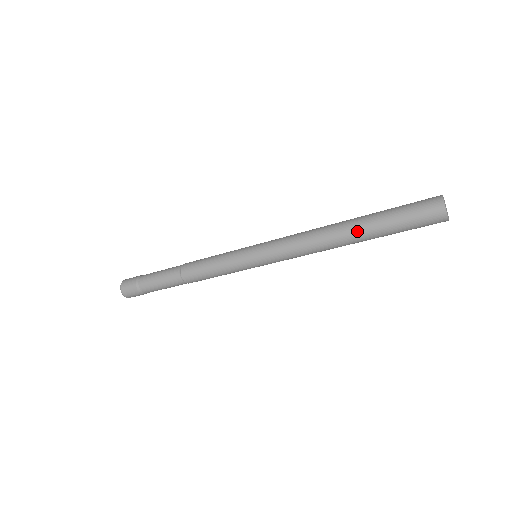
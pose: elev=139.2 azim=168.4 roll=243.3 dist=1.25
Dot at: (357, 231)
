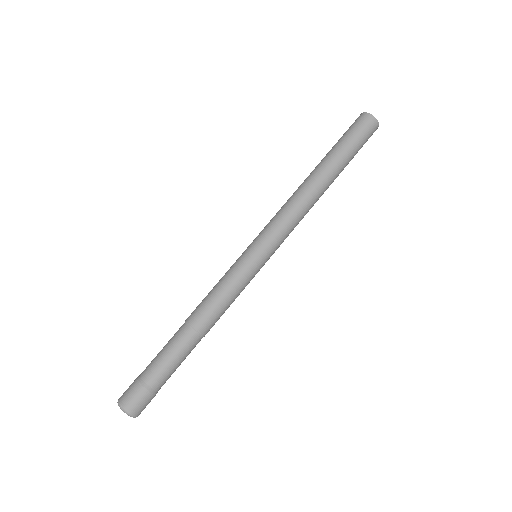
Dot at: occluded
